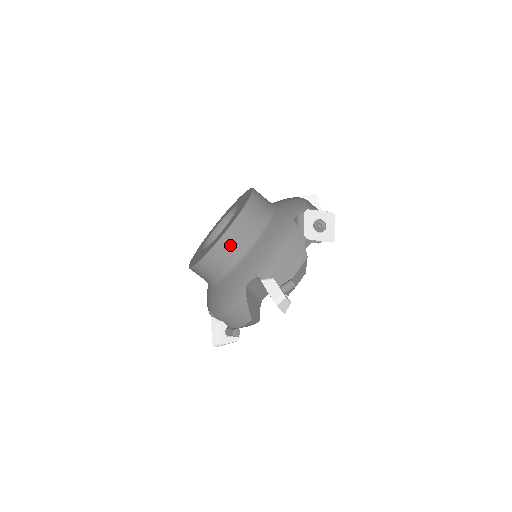
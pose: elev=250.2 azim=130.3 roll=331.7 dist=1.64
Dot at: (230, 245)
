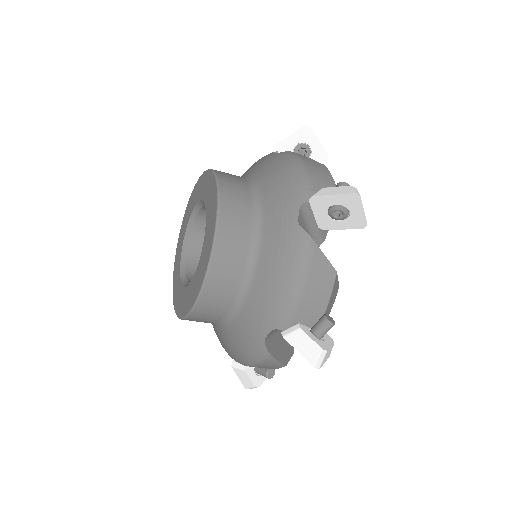
Dot at: (218, 292)
